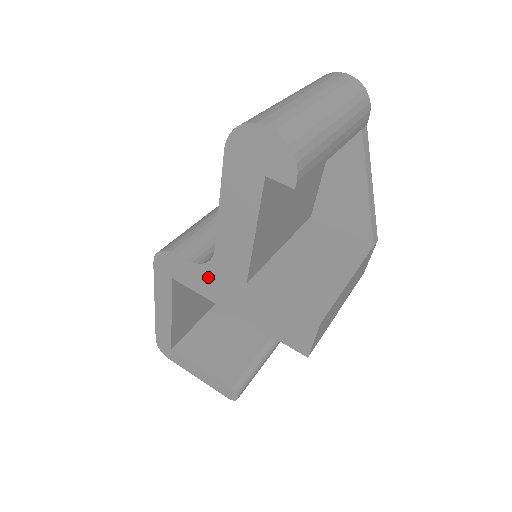
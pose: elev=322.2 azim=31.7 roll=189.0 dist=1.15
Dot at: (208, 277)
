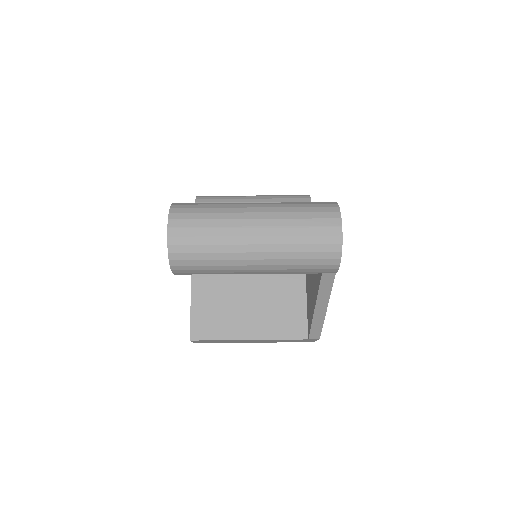
Dot at: occluded
